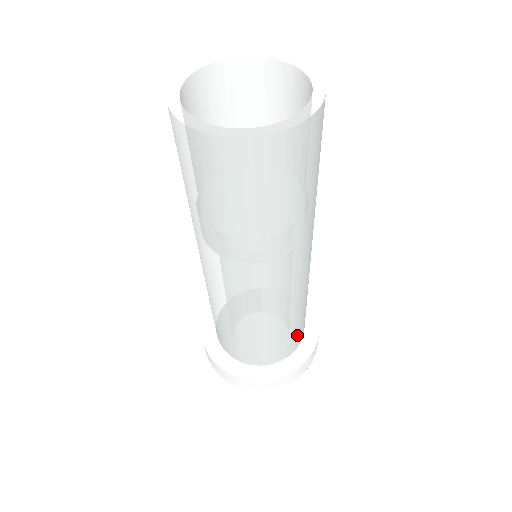
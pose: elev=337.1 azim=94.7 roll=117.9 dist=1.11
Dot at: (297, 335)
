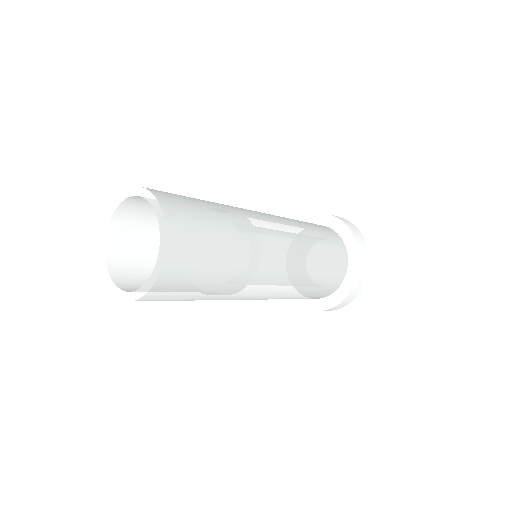
Dot at: (308, 298)
